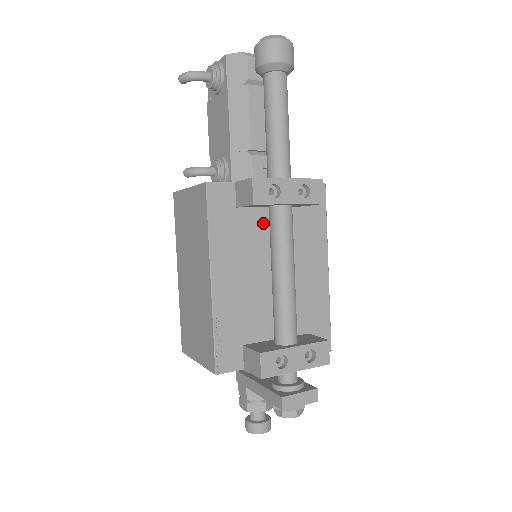
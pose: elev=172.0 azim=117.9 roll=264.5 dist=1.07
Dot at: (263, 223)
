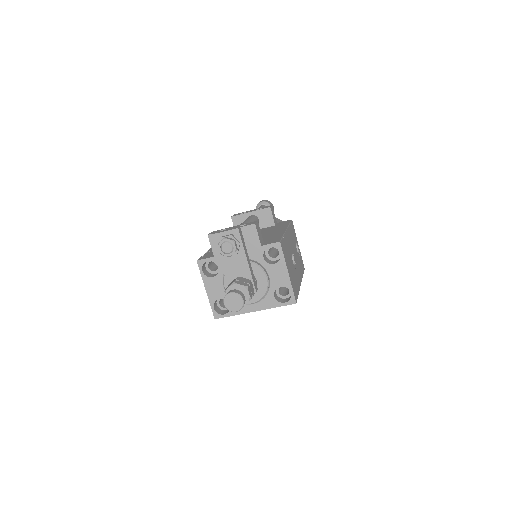
Dot at: occluded
